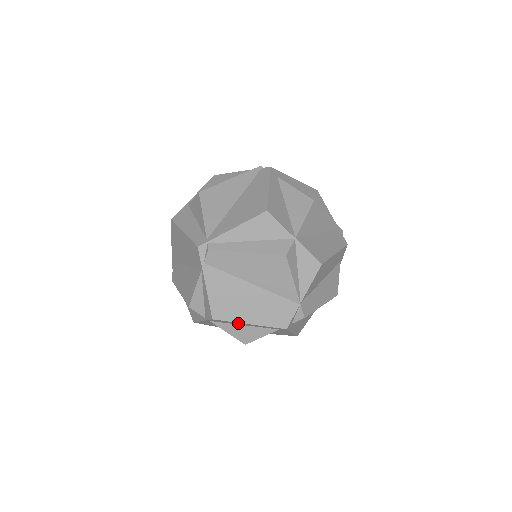
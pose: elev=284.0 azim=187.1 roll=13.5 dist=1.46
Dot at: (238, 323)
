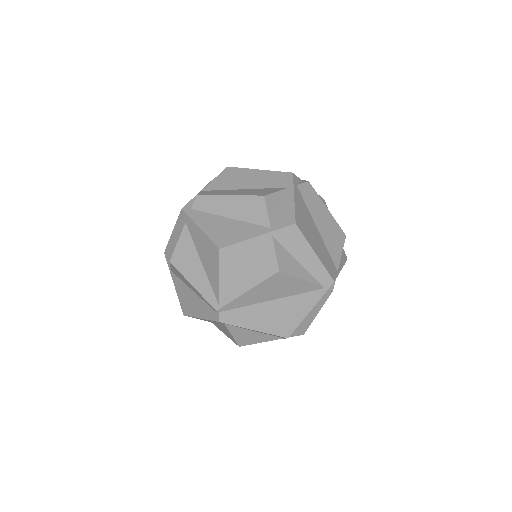
Dot at: (172, 244)
